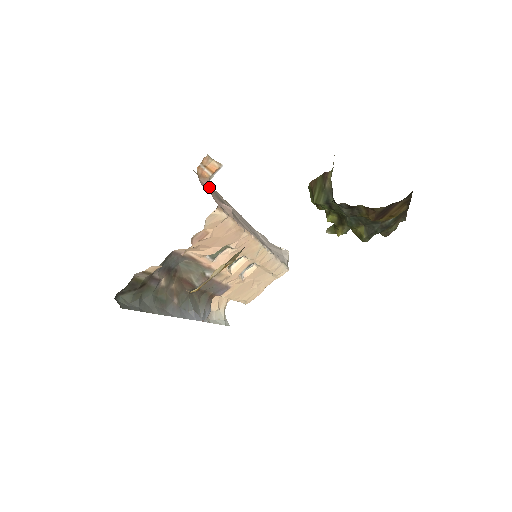
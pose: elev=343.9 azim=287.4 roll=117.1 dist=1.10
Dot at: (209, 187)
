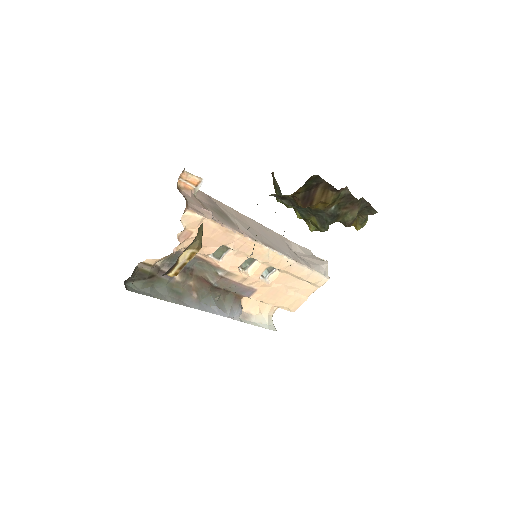
Dot at: (207, 199)
